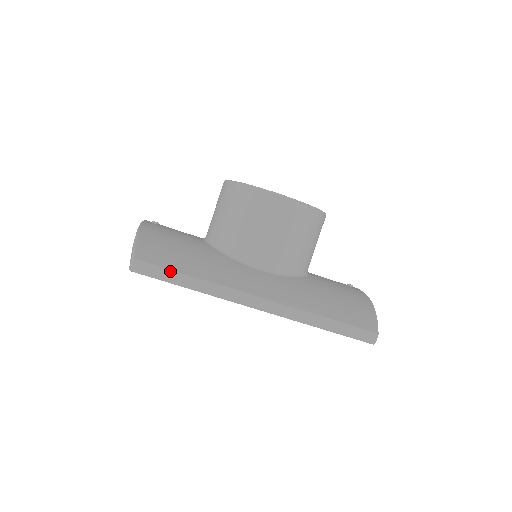
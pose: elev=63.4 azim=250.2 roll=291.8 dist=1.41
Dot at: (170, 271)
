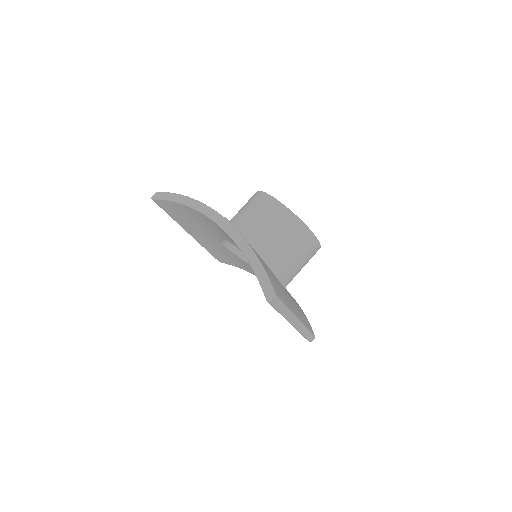
Dot at: (283, 303)
